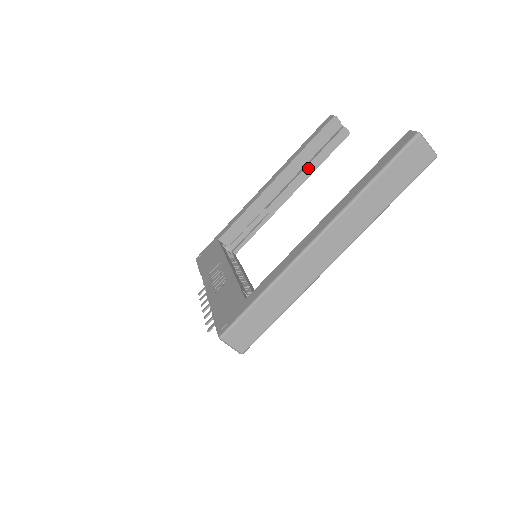
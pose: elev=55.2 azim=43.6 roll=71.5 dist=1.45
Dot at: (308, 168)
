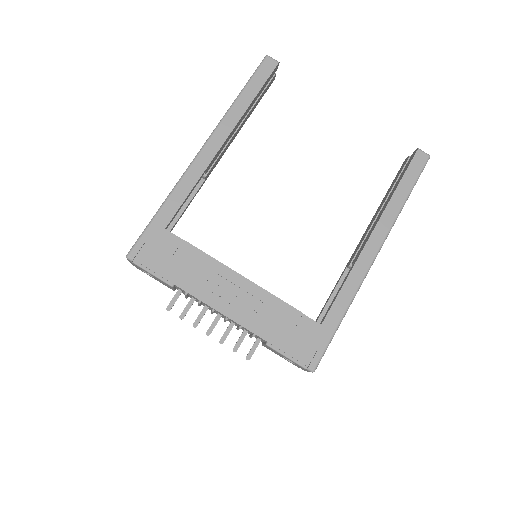
Dot at: (244, 122)
